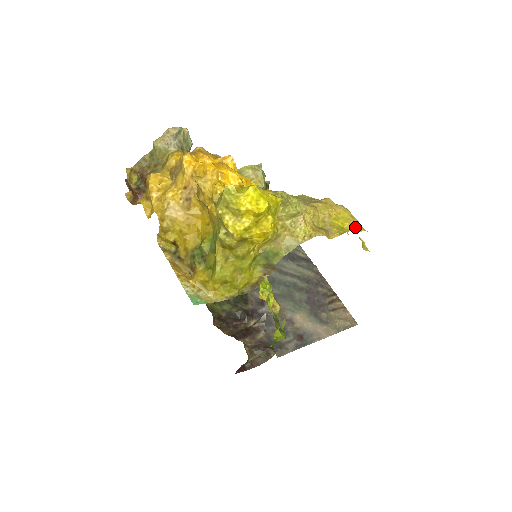
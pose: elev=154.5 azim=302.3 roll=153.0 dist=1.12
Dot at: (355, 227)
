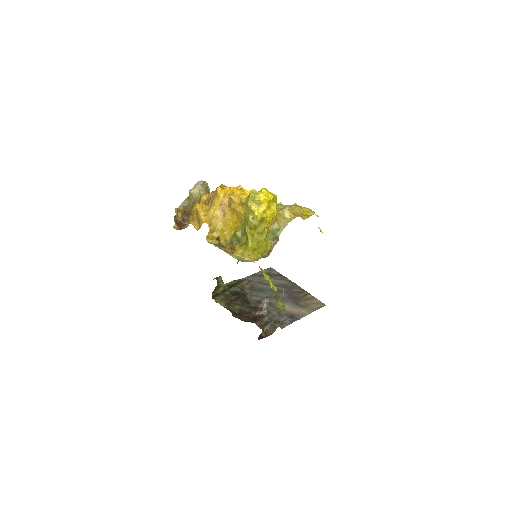
Dot at: occluded
